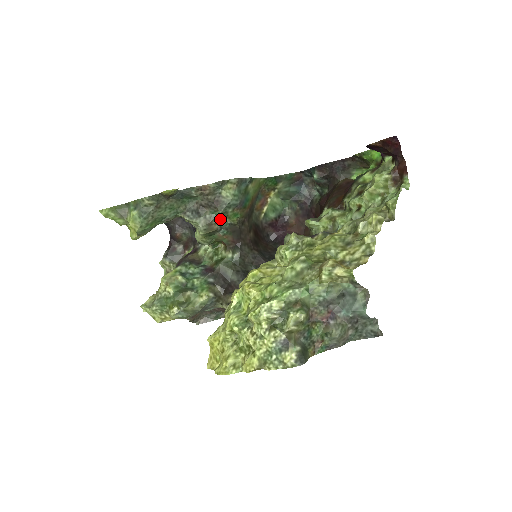
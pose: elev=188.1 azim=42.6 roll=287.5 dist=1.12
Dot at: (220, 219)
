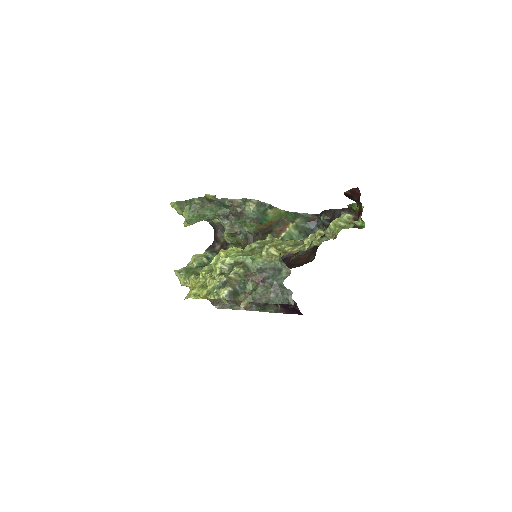
Dot at: (241, 226)
